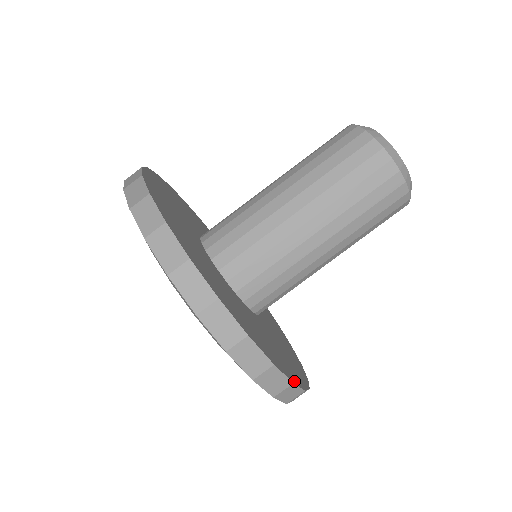
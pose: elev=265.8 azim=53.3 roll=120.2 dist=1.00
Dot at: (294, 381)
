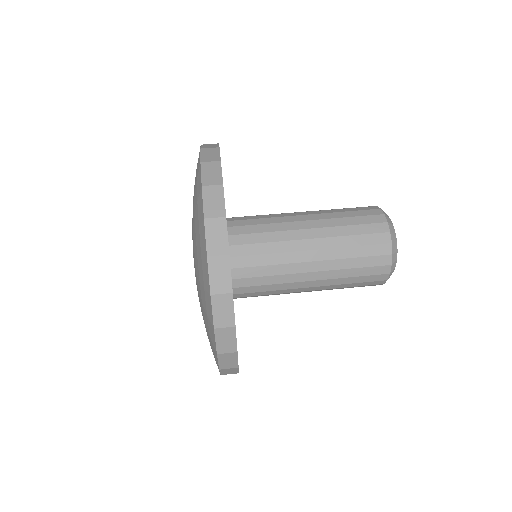
Dot at: occluded
